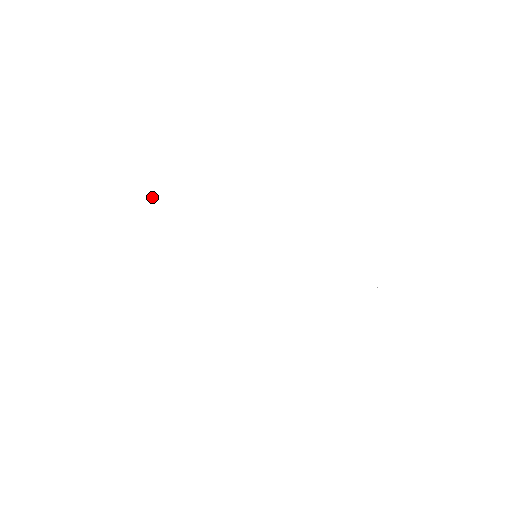
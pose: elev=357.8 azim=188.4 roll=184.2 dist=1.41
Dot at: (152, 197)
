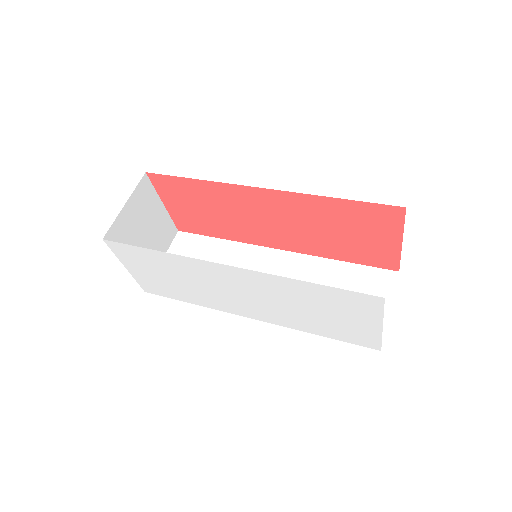
Dot at: (124, 260)
